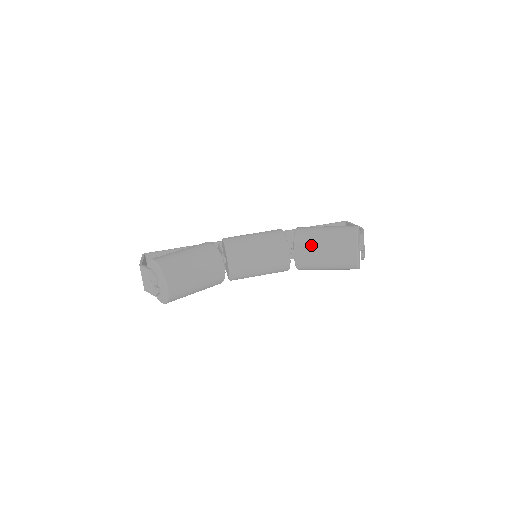
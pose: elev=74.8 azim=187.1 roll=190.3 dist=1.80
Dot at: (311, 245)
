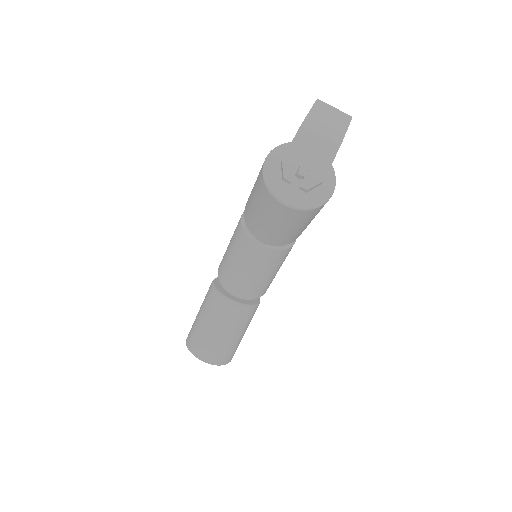
Dot at: (256, 225)
